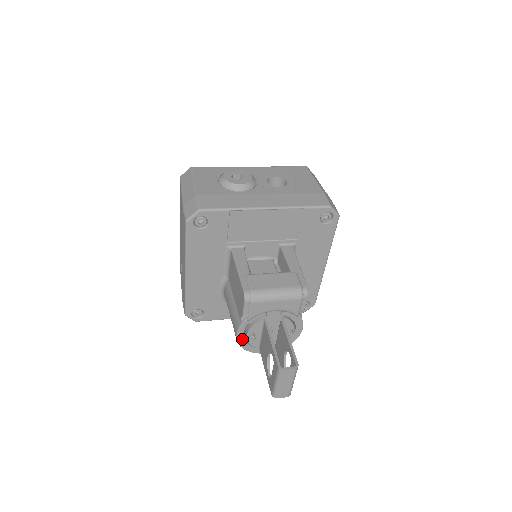
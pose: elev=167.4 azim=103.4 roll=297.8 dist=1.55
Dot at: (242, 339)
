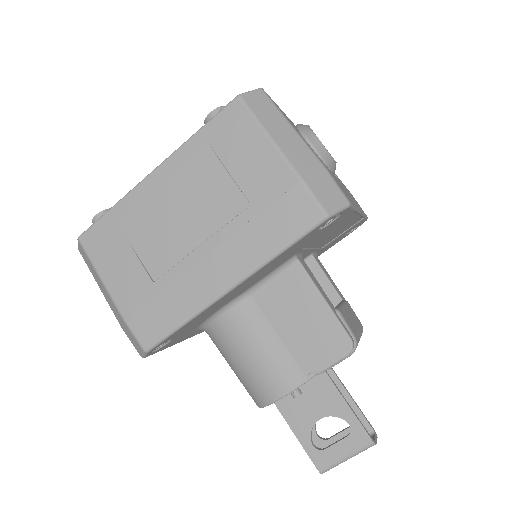
Dot at: (281, 397)
